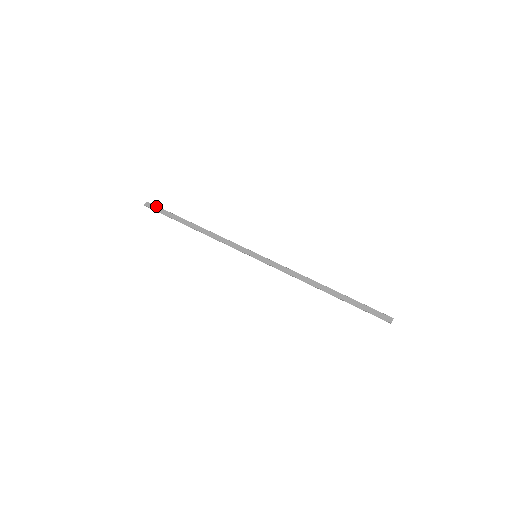
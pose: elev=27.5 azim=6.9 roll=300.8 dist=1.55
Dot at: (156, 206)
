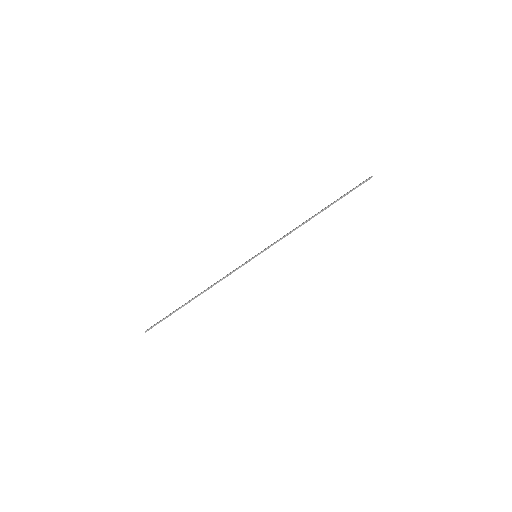
Dot at: (156, 323)
